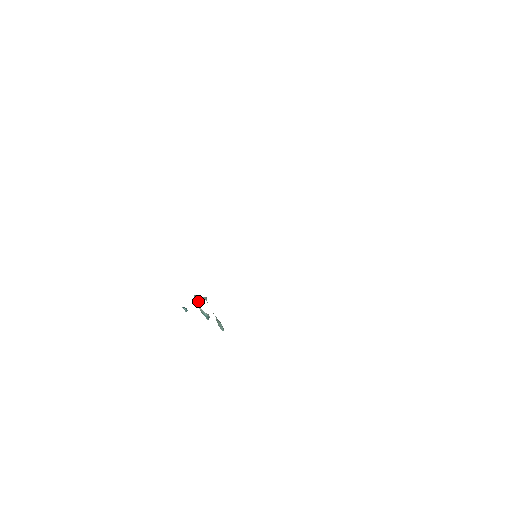
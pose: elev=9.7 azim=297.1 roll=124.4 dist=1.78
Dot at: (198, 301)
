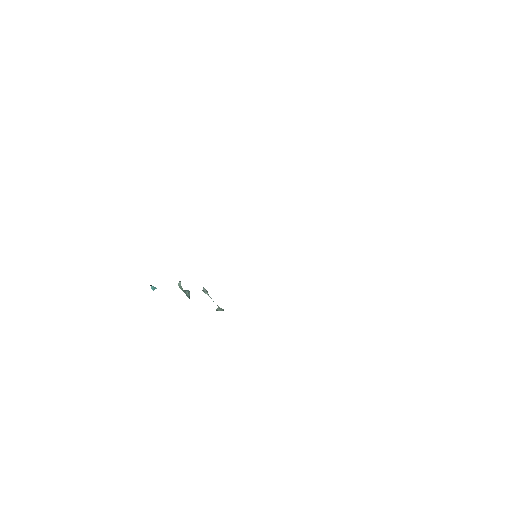
Dot at: occluded
